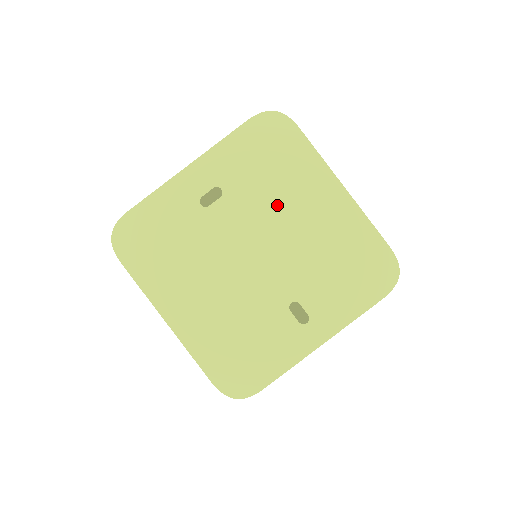
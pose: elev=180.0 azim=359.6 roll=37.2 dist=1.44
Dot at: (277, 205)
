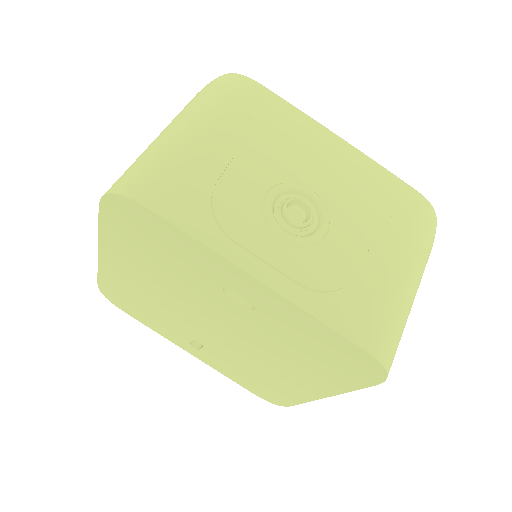
Dot at: (273, 350)
